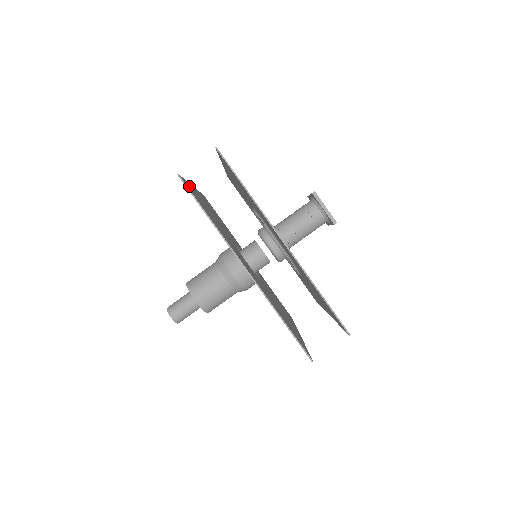
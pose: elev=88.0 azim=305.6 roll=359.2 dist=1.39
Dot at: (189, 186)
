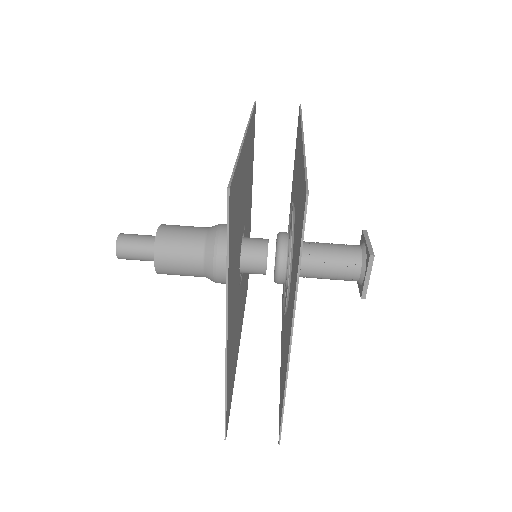
Dot at: (235, 182)
